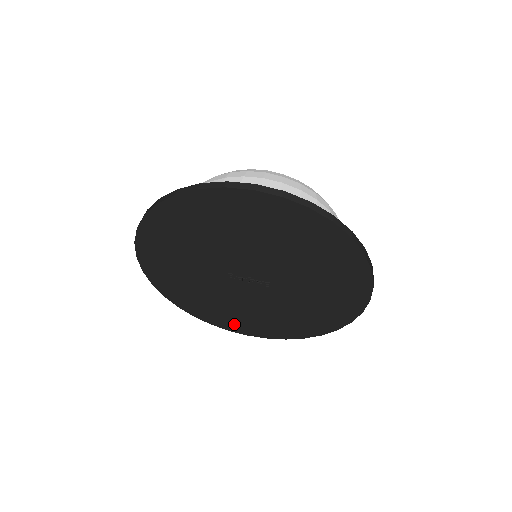
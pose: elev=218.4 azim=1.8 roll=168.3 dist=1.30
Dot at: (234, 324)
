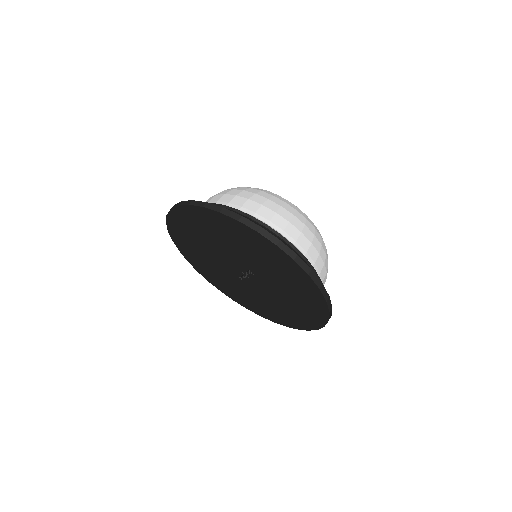
Dot at: (300, 322)
